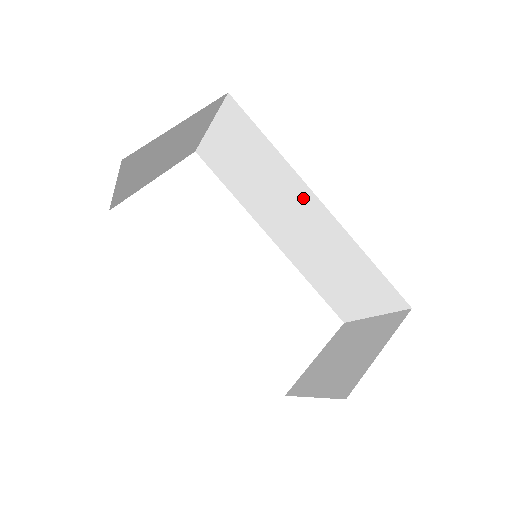
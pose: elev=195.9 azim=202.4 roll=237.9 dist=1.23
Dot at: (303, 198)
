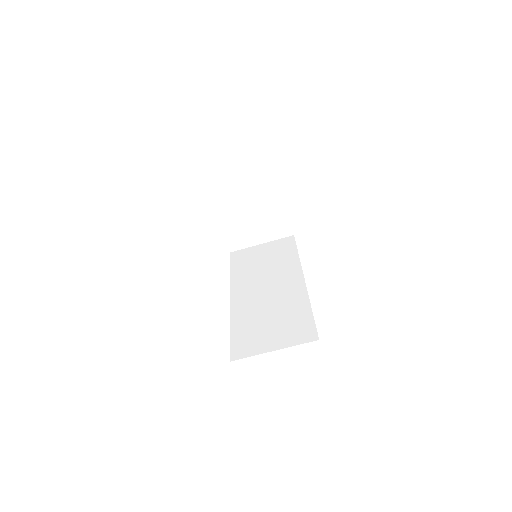
Dot at: (292, 276)
